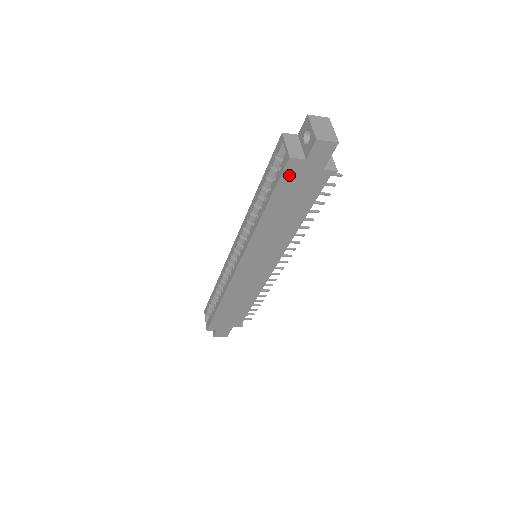
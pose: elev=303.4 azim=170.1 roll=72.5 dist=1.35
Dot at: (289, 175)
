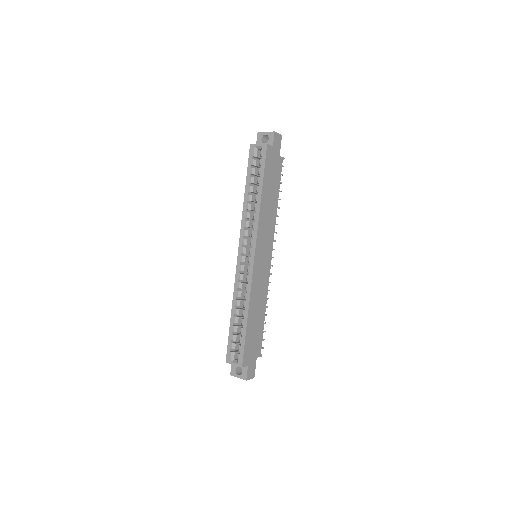
Dot at: (268, 159)
